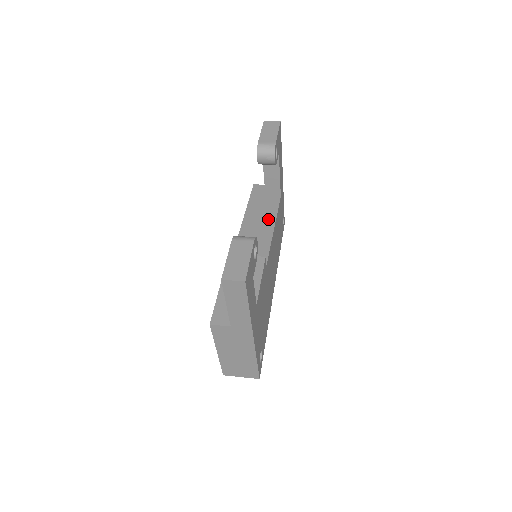
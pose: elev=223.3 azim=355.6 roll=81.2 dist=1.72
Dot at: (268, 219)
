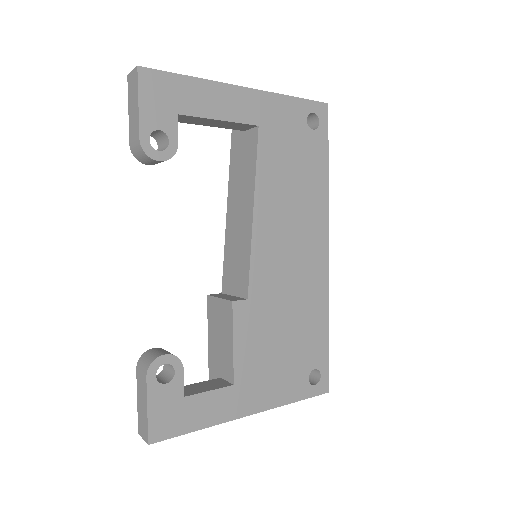
Dot at: (247, 192)
